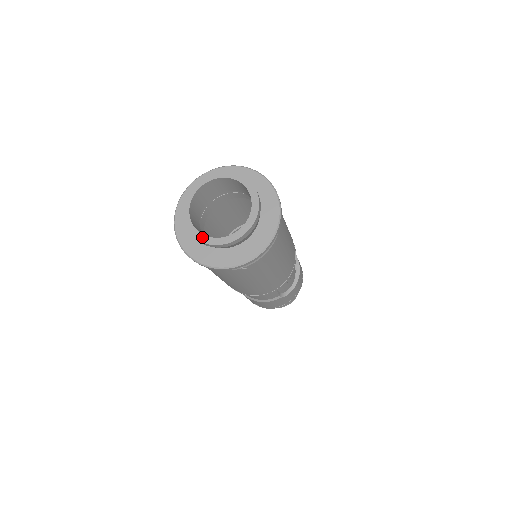
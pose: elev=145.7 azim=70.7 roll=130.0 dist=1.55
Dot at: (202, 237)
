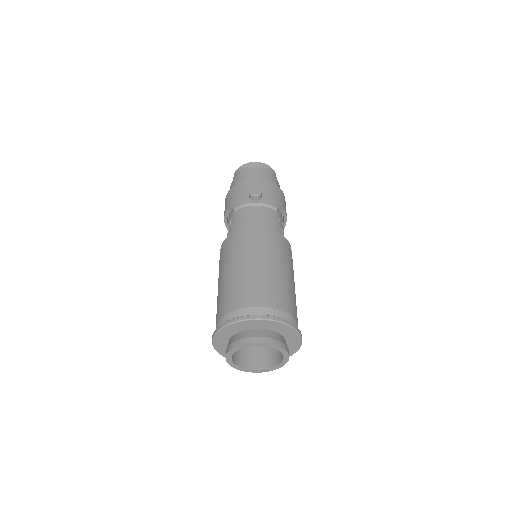
Dot at: (250, 371)
